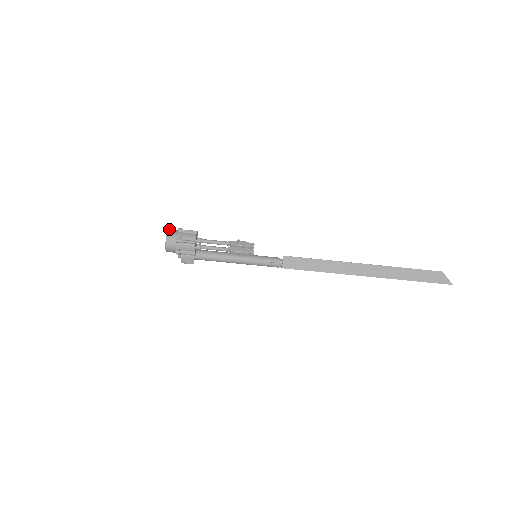
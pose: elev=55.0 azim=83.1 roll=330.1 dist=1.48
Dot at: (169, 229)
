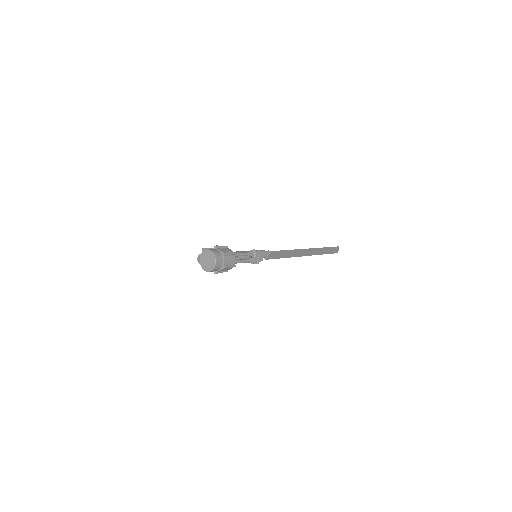
Dot at: (214, 252)
